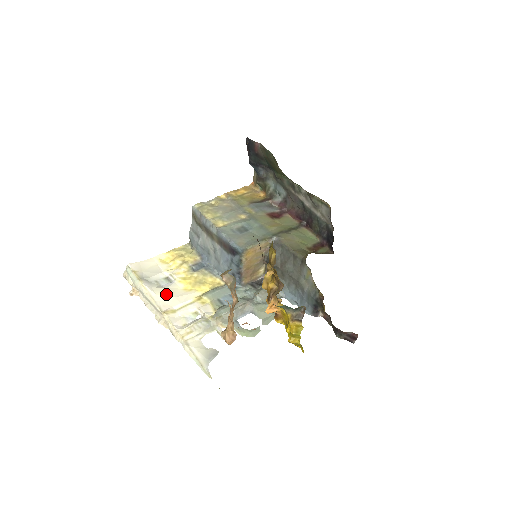
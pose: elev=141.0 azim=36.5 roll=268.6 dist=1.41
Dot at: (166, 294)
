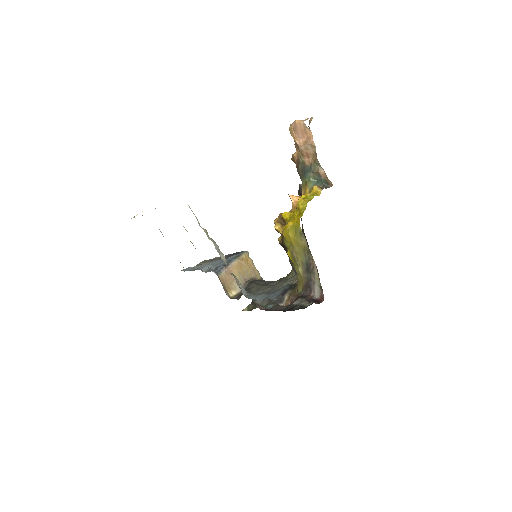
Dot at: occluded
